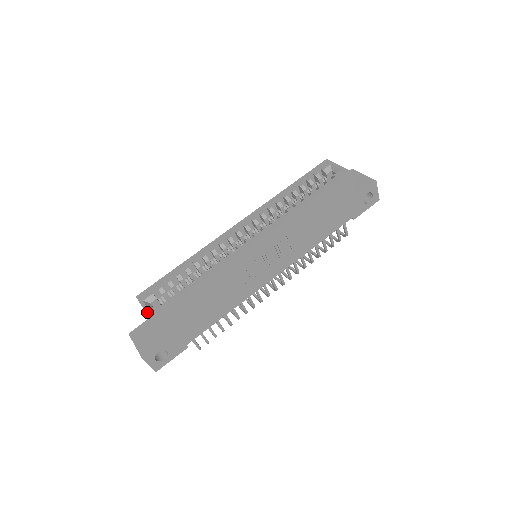
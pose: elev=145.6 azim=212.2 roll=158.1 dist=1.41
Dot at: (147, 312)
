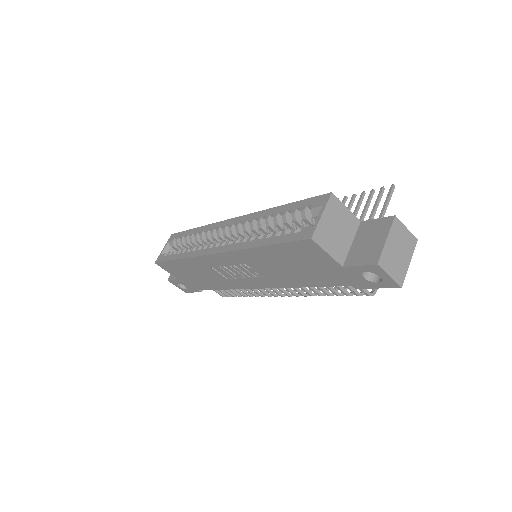
Dot at: (159, 255)
